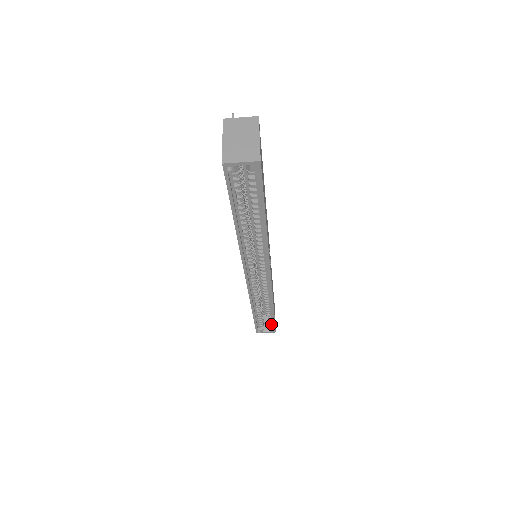
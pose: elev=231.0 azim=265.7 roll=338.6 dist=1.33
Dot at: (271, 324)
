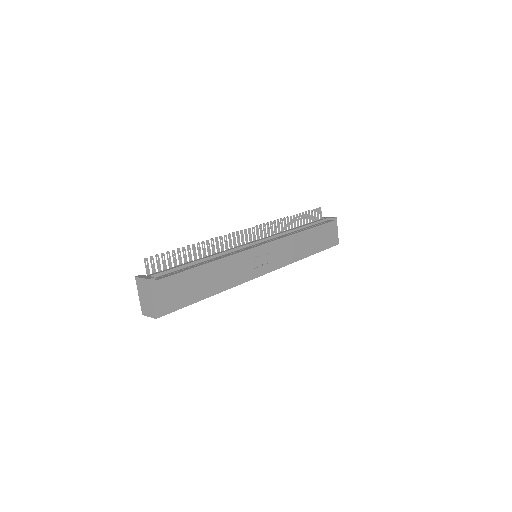
Dot at: occluded
